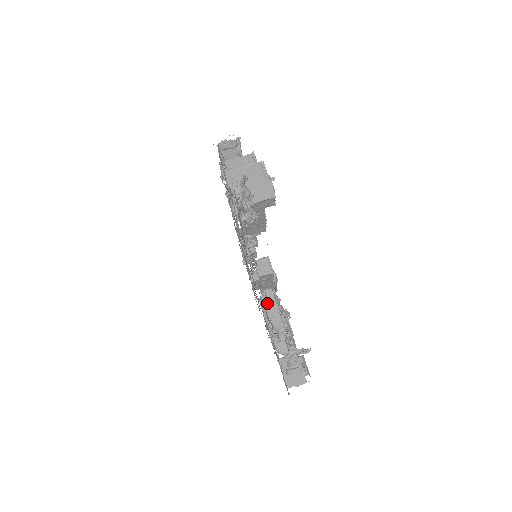
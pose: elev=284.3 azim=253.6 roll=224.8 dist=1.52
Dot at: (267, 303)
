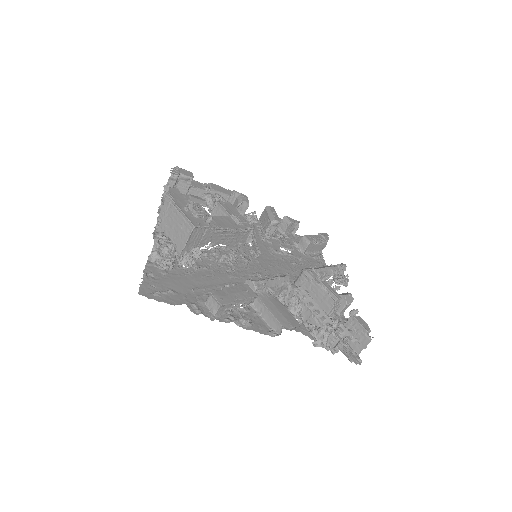
Dot at: (261, 313)
